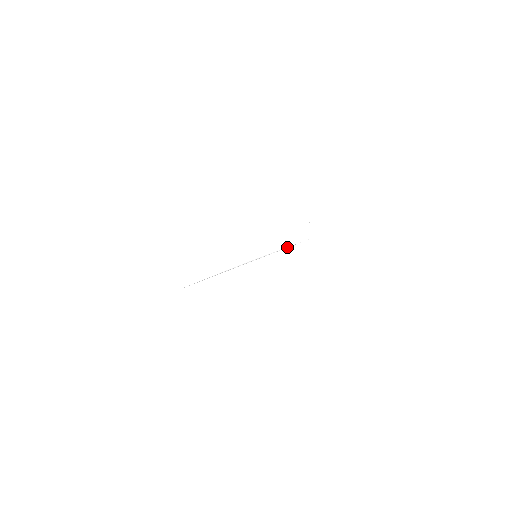
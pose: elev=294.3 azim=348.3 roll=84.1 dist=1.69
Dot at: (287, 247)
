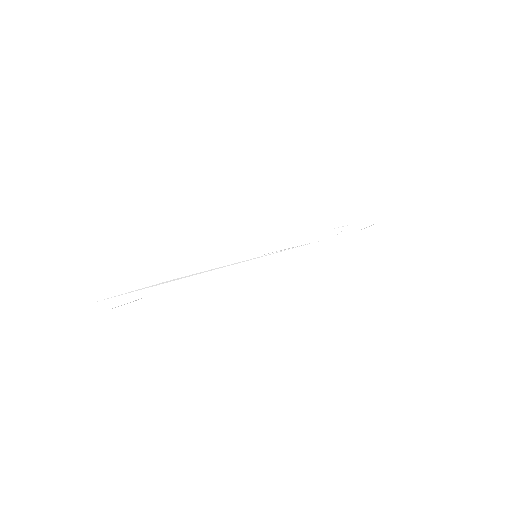
Dot at: (289, 248)
